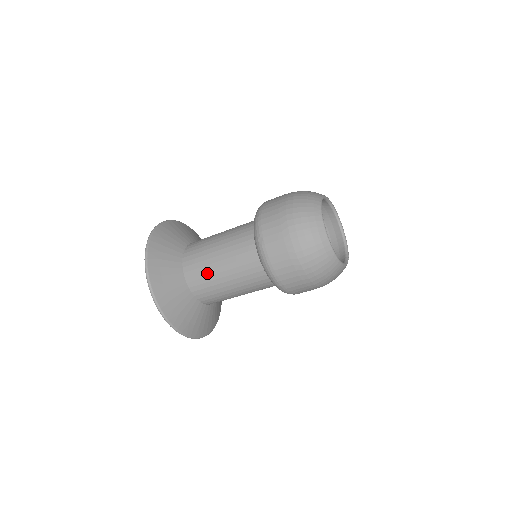
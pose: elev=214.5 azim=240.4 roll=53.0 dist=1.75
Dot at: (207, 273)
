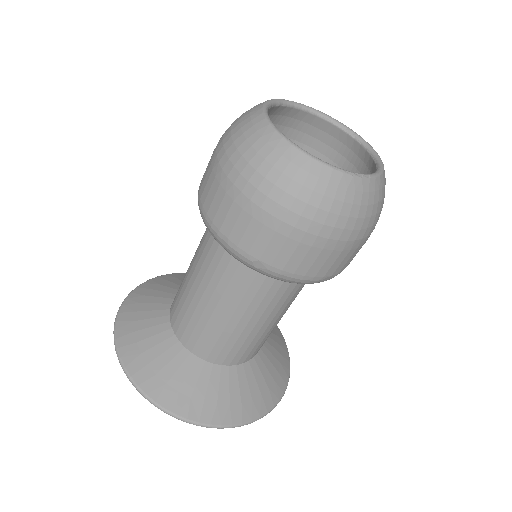
Dot at: (182, 285)
